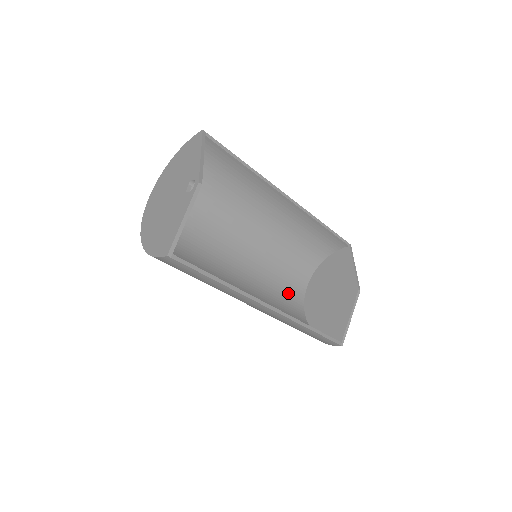
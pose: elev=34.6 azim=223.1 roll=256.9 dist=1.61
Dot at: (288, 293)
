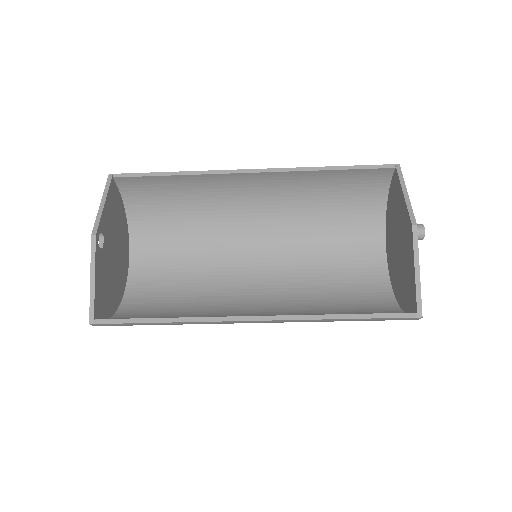
Dot at: (353, 270)
